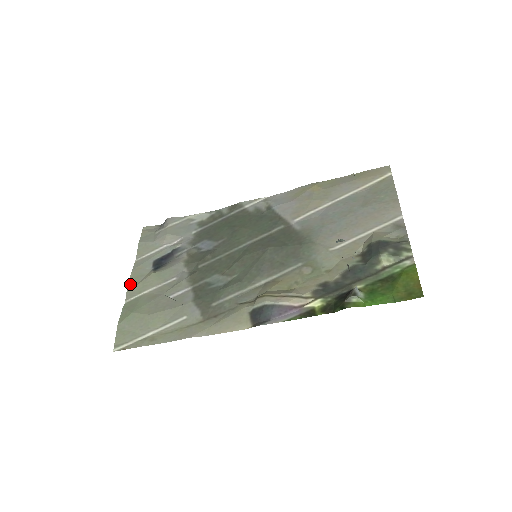
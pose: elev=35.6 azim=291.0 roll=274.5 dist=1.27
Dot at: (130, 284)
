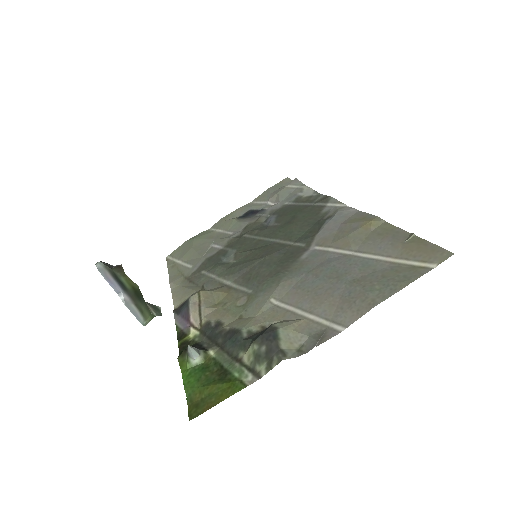
Dot at: (224, 217)
